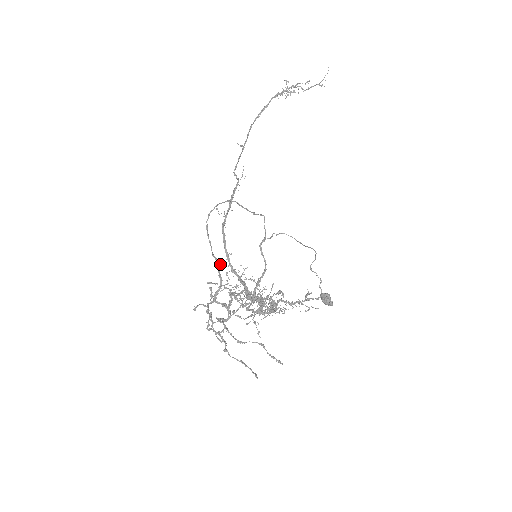
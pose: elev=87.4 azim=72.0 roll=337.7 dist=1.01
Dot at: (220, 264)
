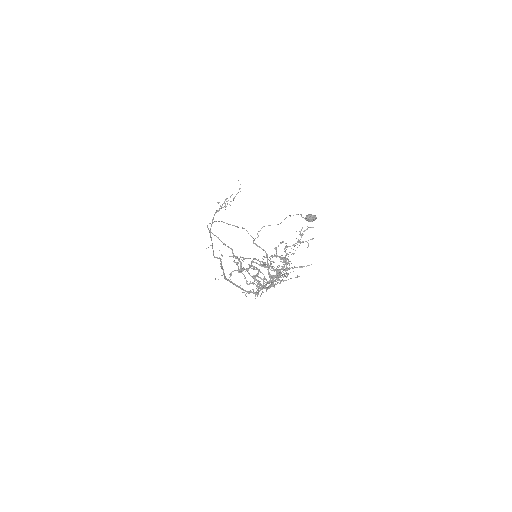
Dot at: (232, 249)
